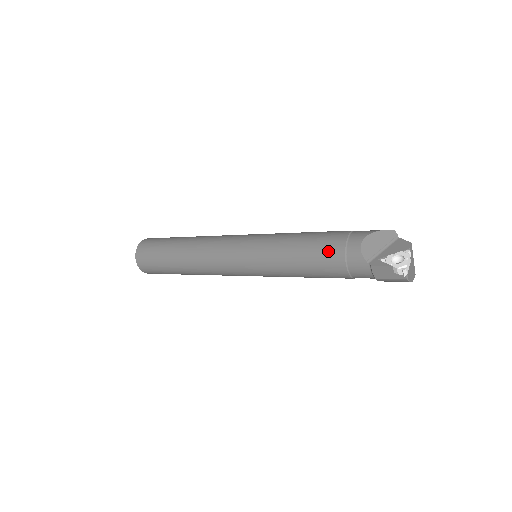
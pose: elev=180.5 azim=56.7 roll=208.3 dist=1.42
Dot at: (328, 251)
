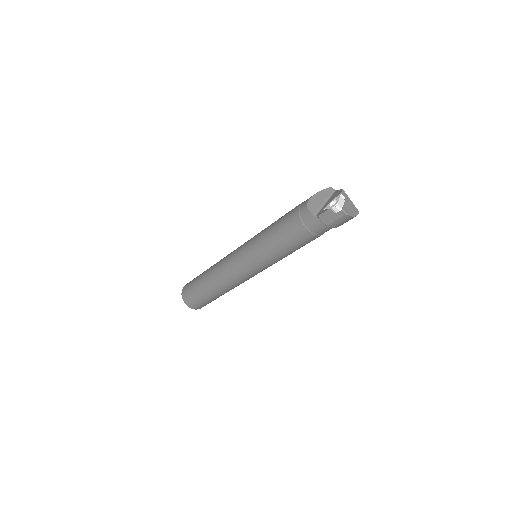
Dot at: (290, 222)
